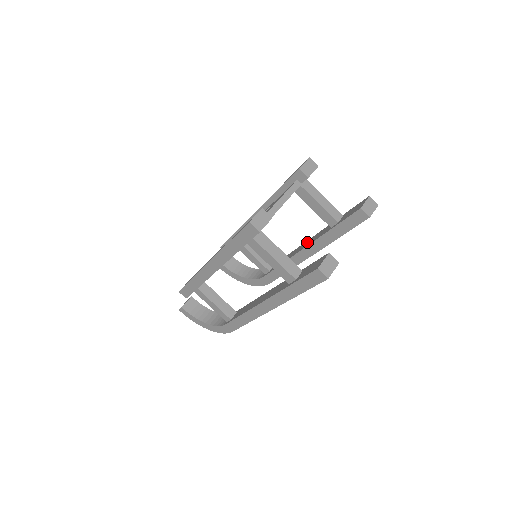
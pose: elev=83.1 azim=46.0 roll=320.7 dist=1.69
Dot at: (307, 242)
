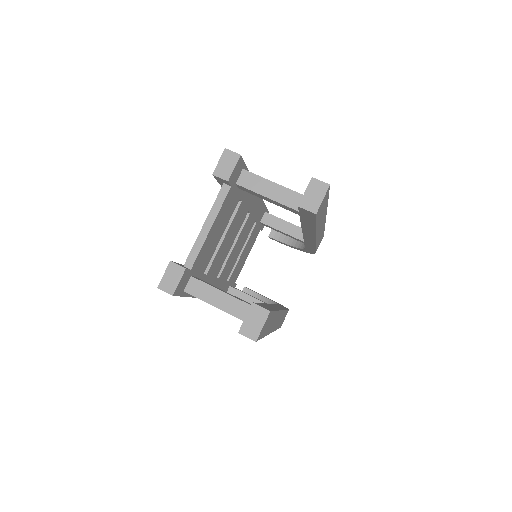
Dot at: occluded
